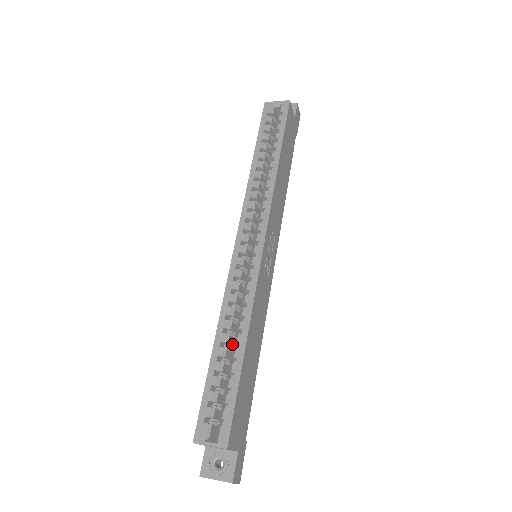
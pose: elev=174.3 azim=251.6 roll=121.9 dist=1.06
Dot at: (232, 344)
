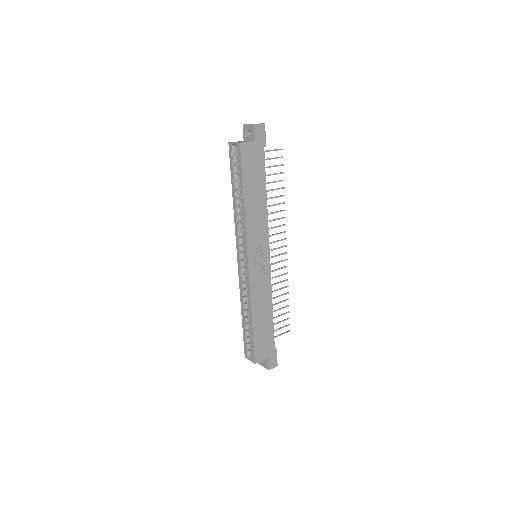
Dot at: occluded
